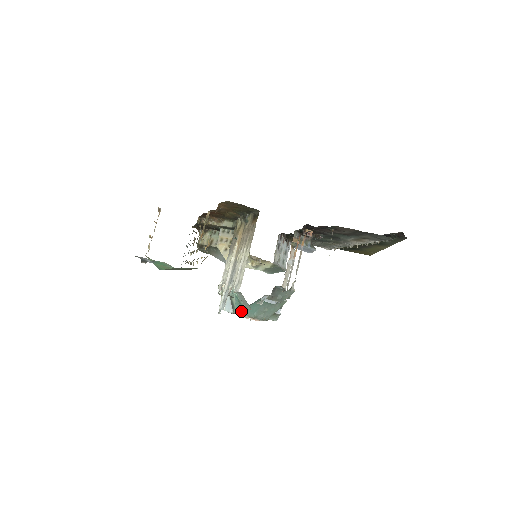
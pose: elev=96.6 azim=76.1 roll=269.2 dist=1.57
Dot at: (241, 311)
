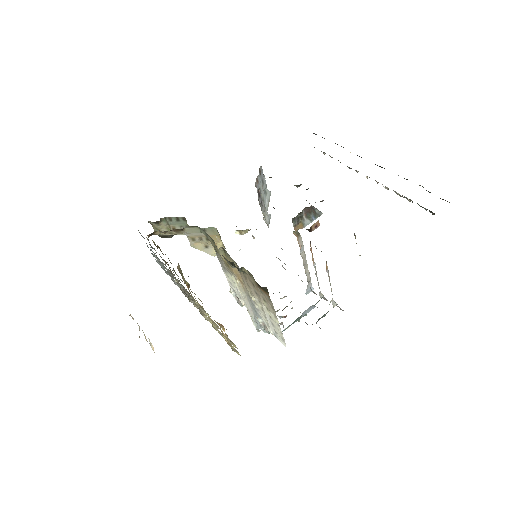
Dot at: (284, 330)
